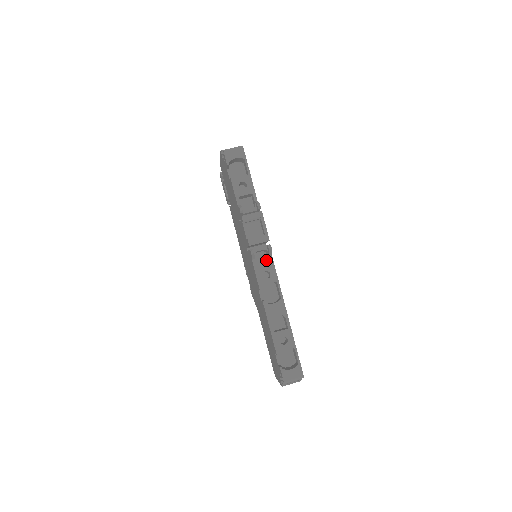
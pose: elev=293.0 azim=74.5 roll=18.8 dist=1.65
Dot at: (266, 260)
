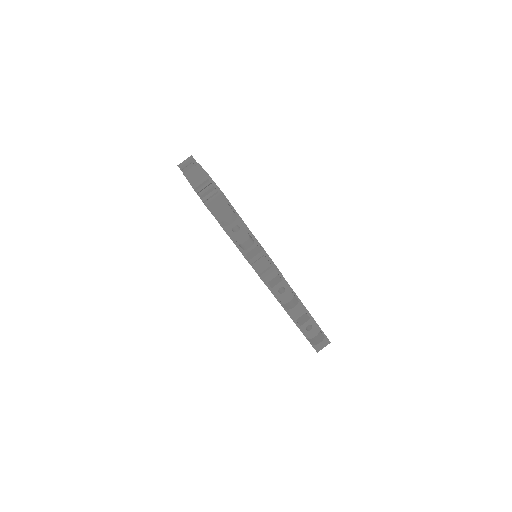
Dot at: occluded
